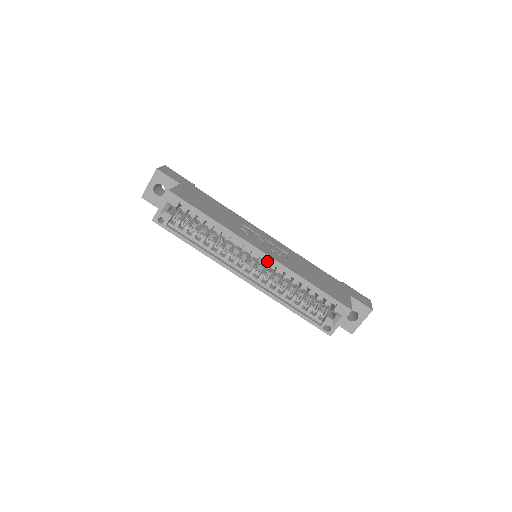
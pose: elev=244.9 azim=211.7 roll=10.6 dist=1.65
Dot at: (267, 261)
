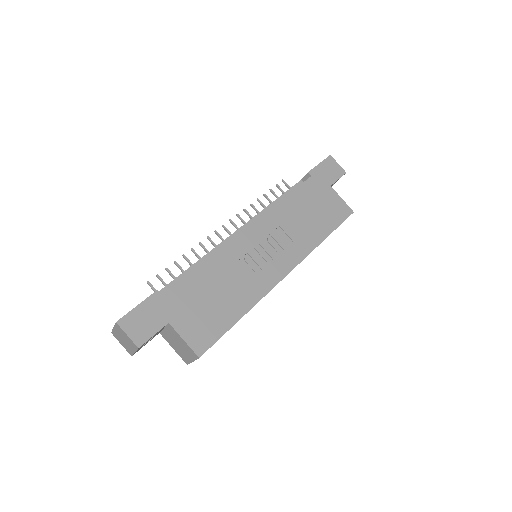
Dot at: occluded
